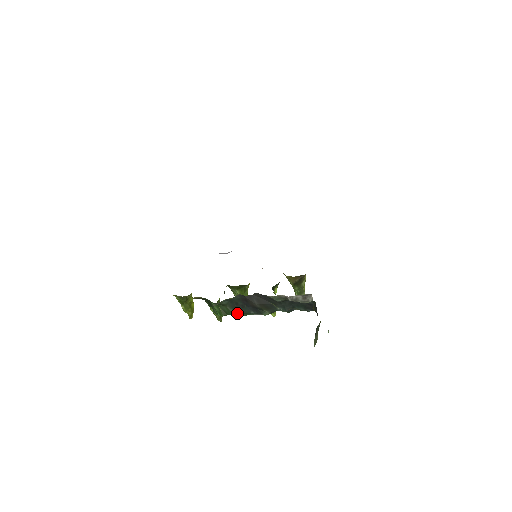
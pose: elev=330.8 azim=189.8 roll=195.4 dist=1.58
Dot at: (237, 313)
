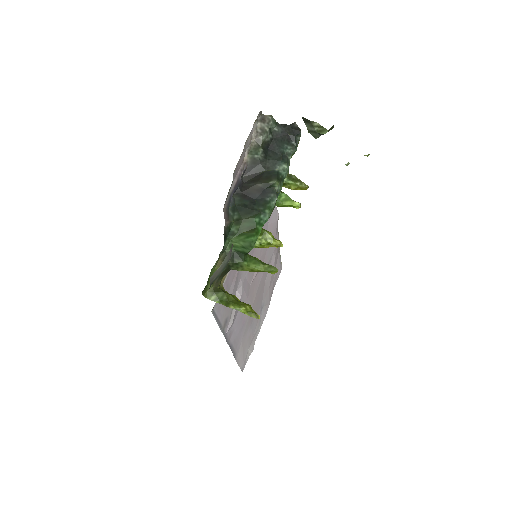
Dot at: (258, 214)
